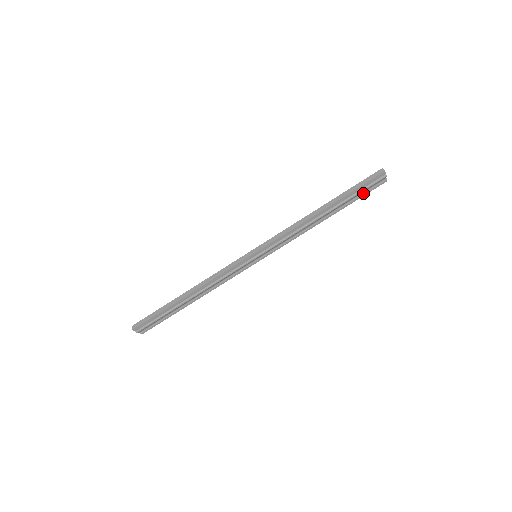
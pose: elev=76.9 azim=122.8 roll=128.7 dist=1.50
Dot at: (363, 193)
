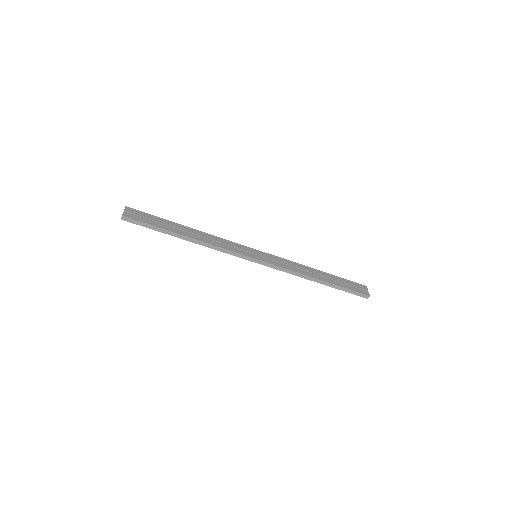
Dot at: (348, 284)
